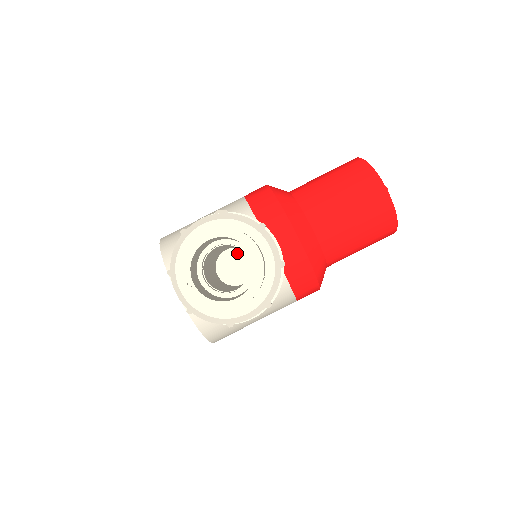
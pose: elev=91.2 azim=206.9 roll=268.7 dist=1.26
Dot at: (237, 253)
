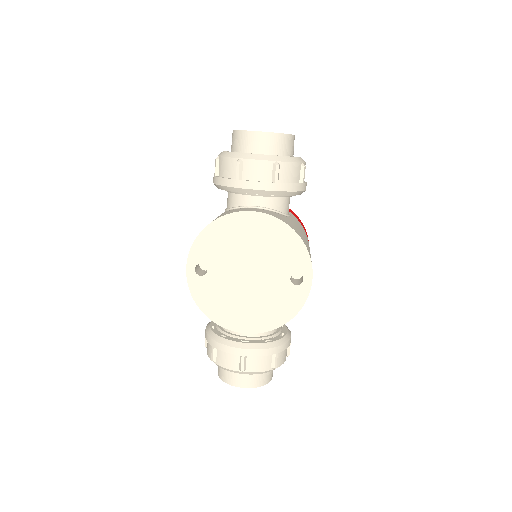
Dot at: occluded
